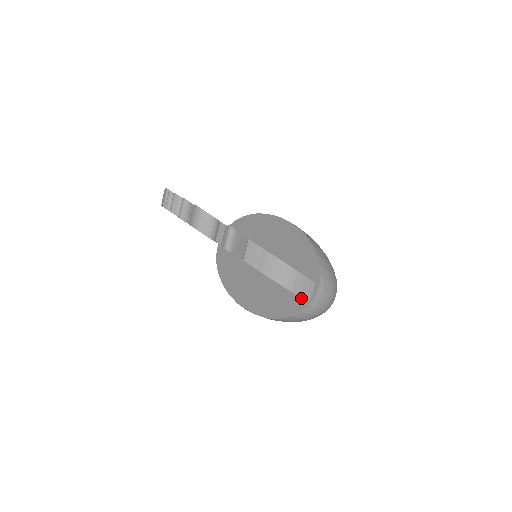
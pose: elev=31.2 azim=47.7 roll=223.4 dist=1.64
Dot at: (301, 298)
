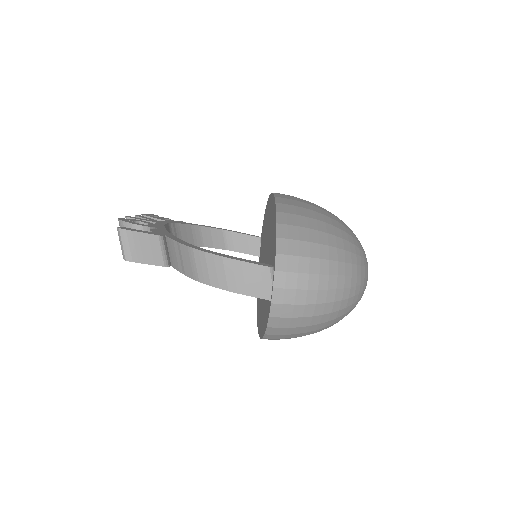
Dot at: (252, 296)
